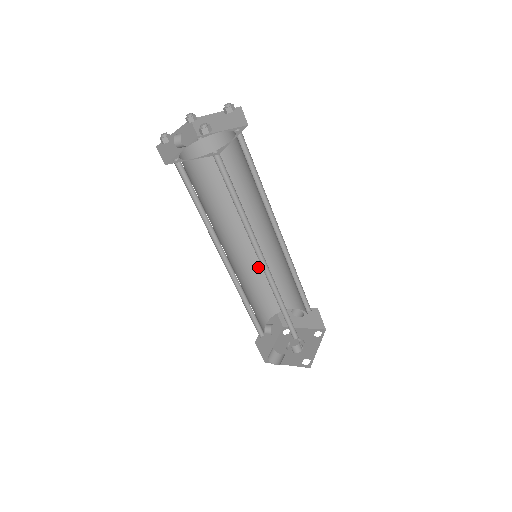
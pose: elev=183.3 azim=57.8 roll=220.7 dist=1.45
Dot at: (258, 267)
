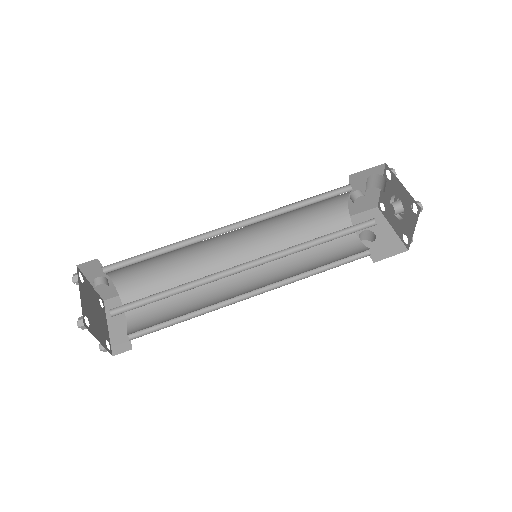
Dot at: occluded
